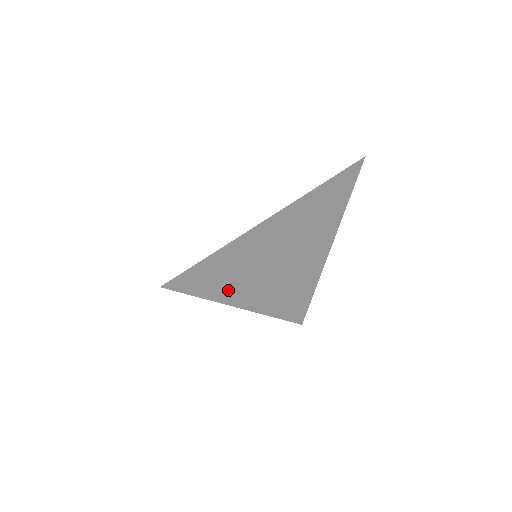
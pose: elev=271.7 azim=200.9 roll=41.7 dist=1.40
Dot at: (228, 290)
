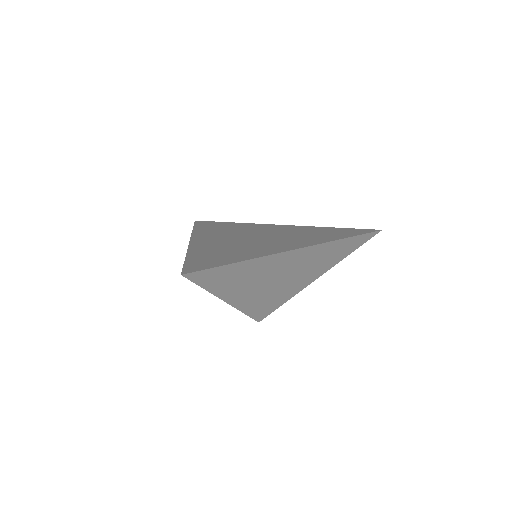
Dot at: (225, 288)
